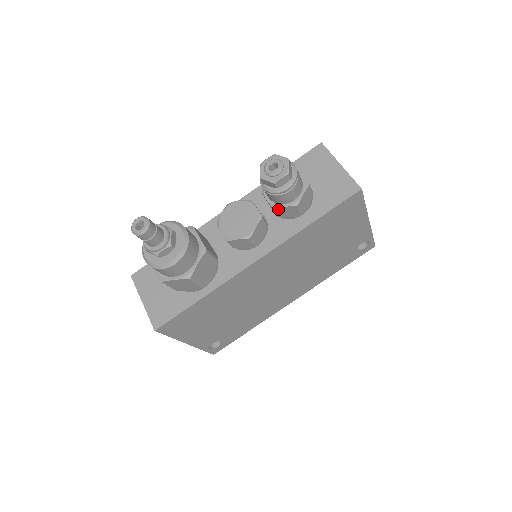
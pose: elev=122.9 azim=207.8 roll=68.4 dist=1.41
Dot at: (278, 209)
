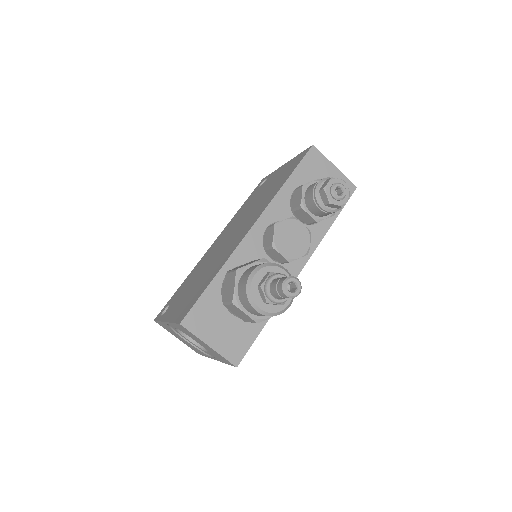
Dot at: occluded
